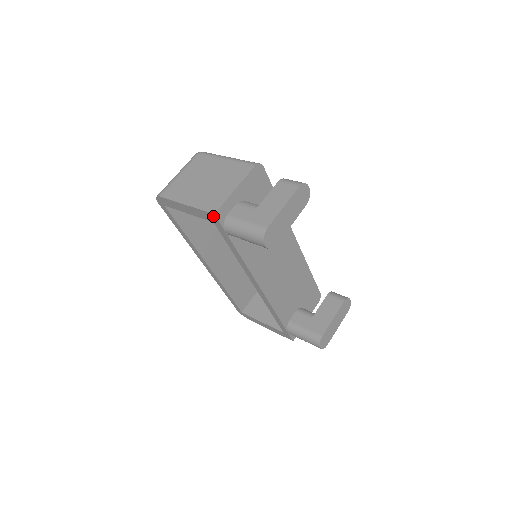
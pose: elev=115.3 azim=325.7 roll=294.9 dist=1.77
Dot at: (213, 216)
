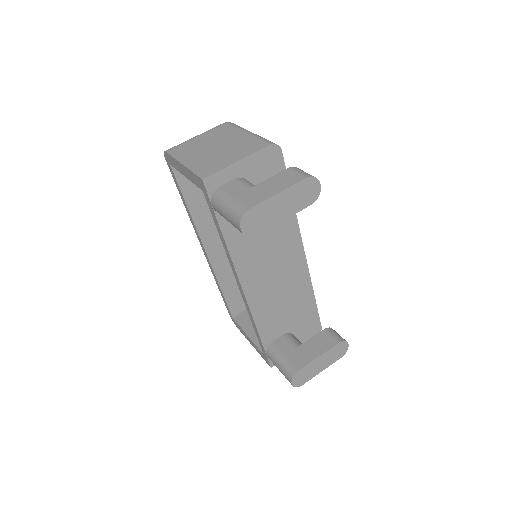
Dot at: (202, 182)
